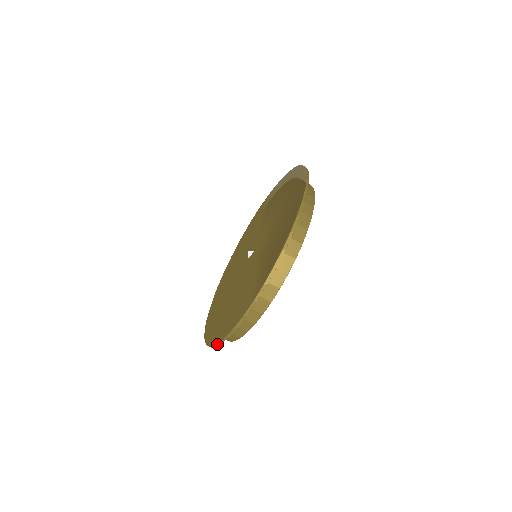
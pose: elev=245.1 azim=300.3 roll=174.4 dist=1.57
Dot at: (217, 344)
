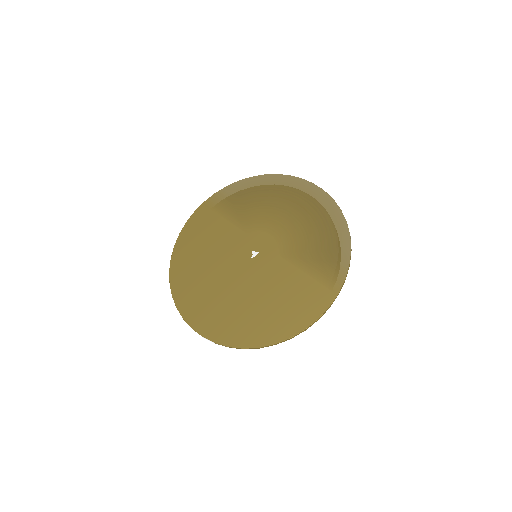
Dot at: (282, 341)
